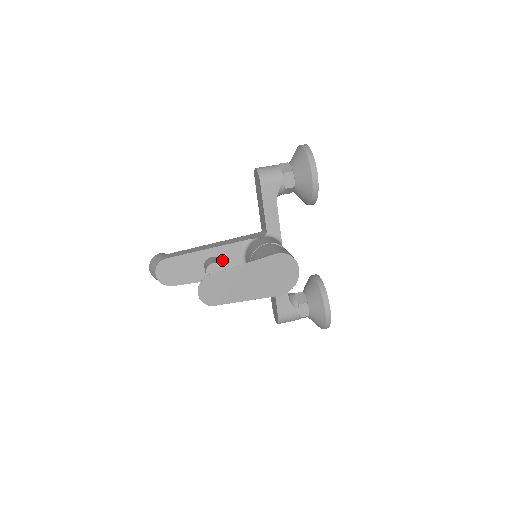
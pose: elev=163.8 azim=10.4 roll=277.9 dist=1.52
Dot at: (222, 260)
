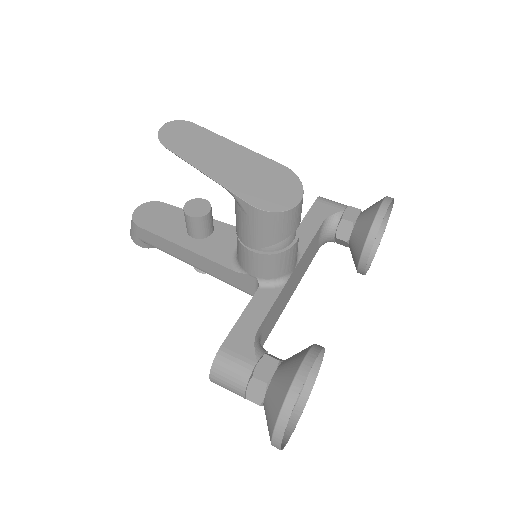
Dot at: (214, 236)
